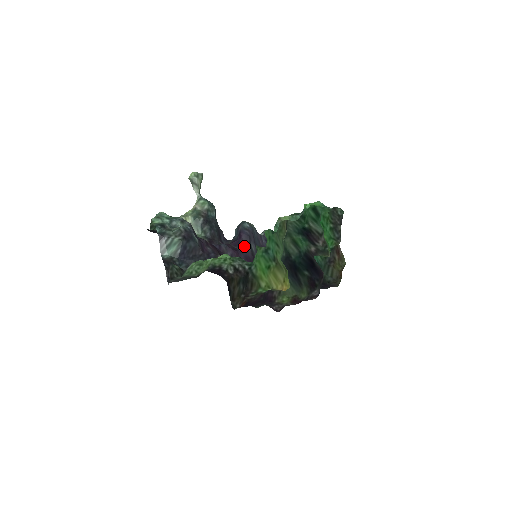
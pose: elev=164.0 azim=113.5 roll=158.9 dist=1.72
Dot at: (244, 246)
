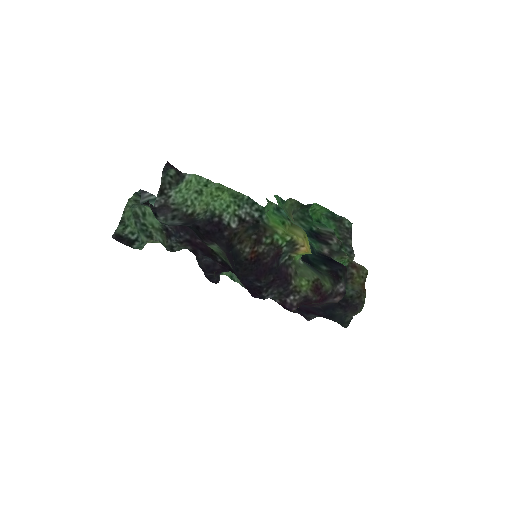
Dot at: occluded
